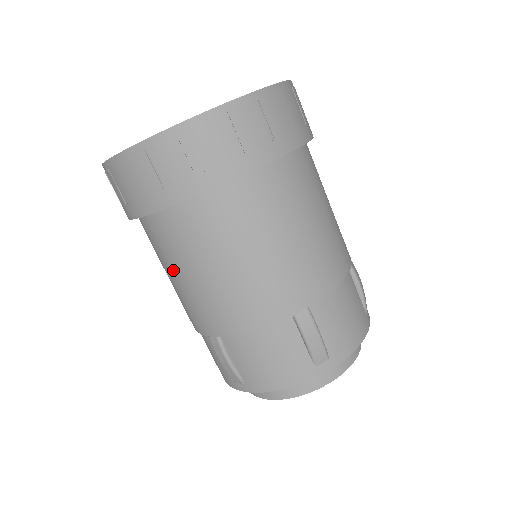
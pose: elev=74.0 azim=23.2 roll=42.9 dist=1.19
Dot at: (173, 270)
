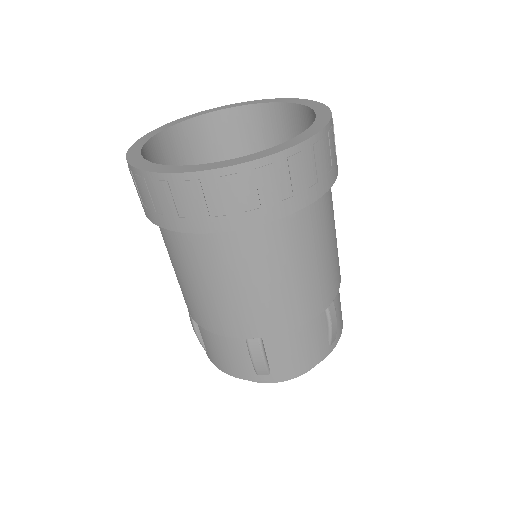
Dot at: occluded
